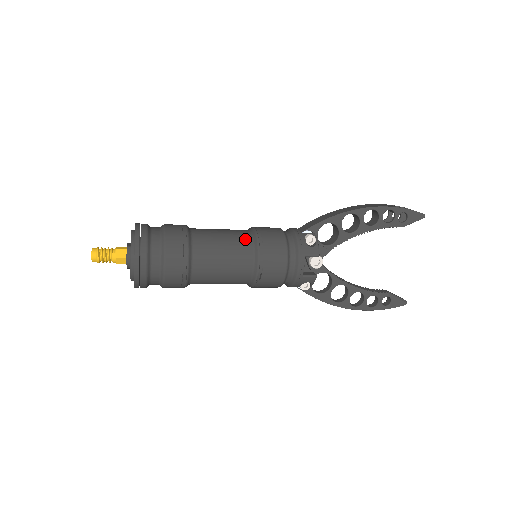
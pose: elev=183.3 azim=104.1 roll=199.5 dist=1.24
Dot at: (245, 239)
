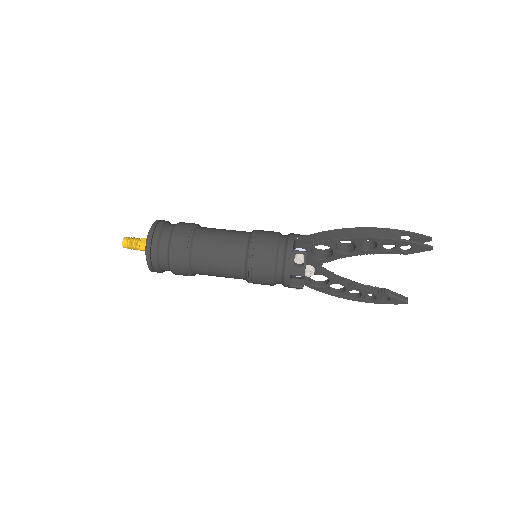
Dot at: (239, 253)
